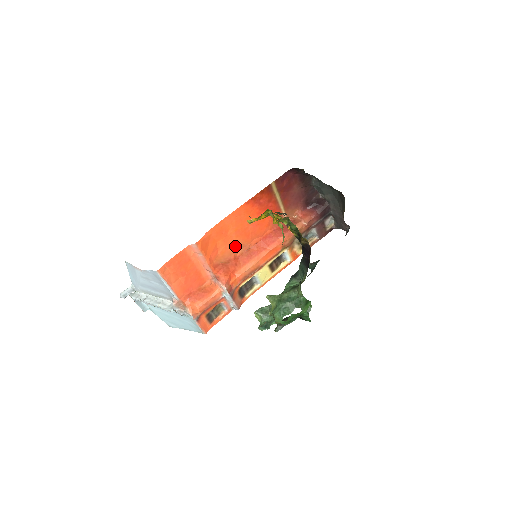
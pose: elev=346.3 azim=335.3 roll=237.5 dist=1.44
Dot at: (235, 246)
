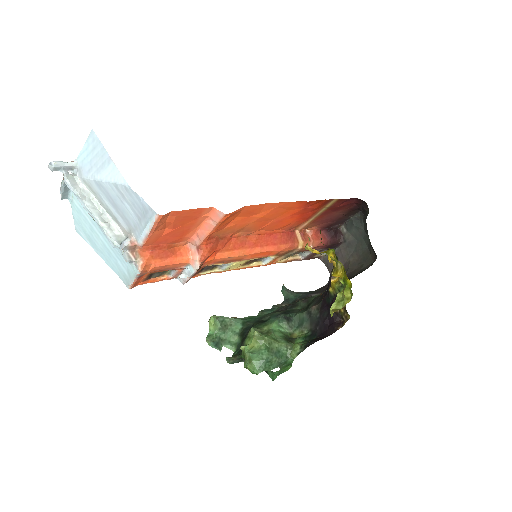
Dot at: (243, 227)
